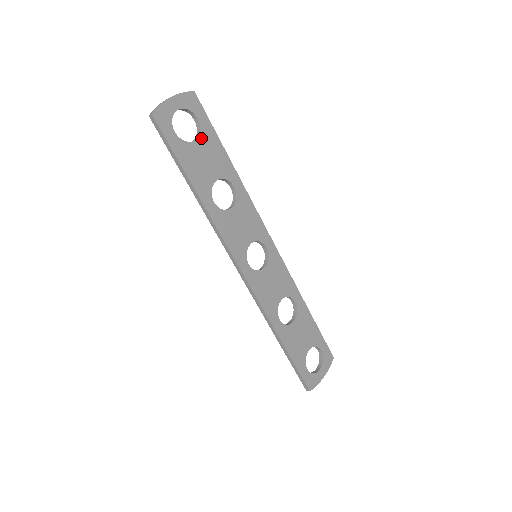
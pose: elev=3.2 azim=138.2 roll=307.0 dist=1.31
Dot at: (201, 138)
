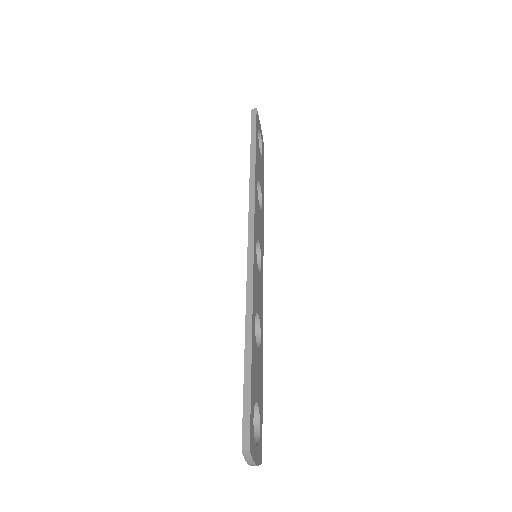
Dot at: (261, 159)
